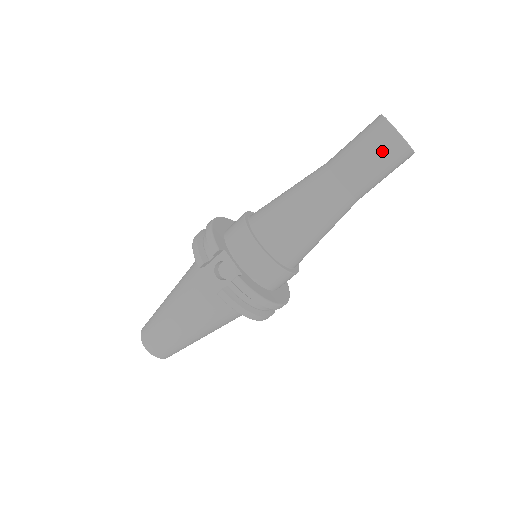
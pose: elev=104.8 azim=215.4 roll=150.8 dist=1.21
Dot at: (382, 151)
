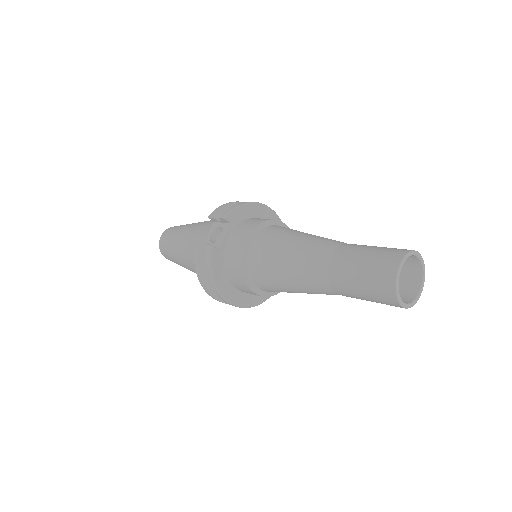
Dot at: (374, 273)
